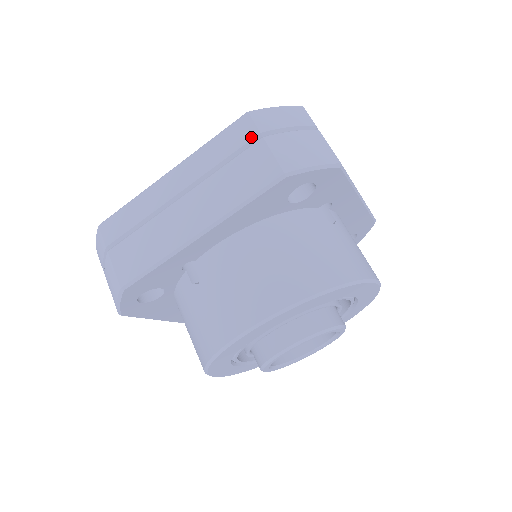
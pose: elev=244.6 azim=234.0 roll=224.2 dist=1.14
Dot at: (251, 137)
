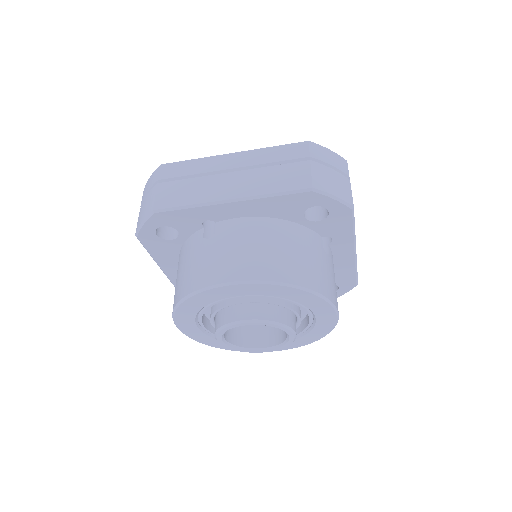
Dot at: (302, 156)
